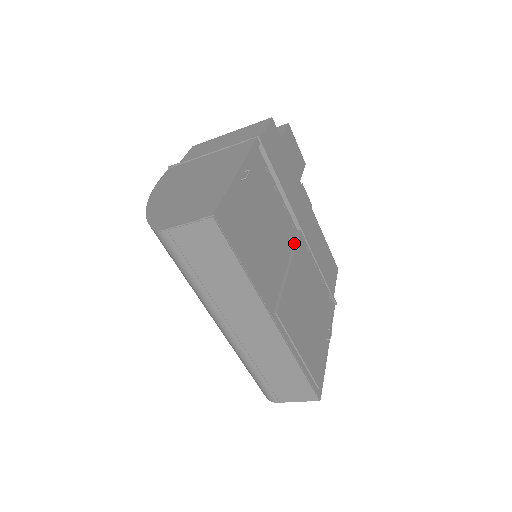
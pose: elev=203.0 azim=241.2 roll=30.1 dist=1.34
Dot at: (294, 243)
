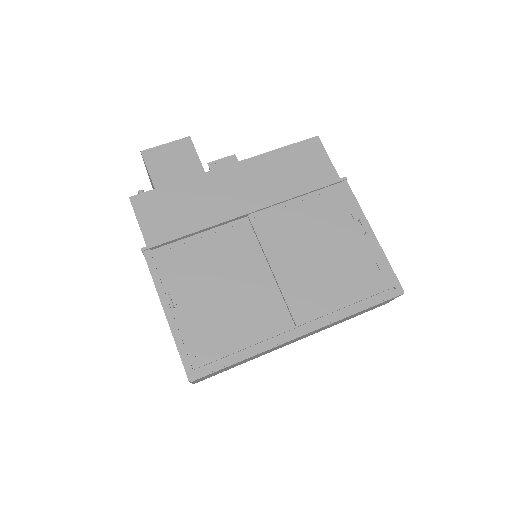
Dot at: (256, 236)
